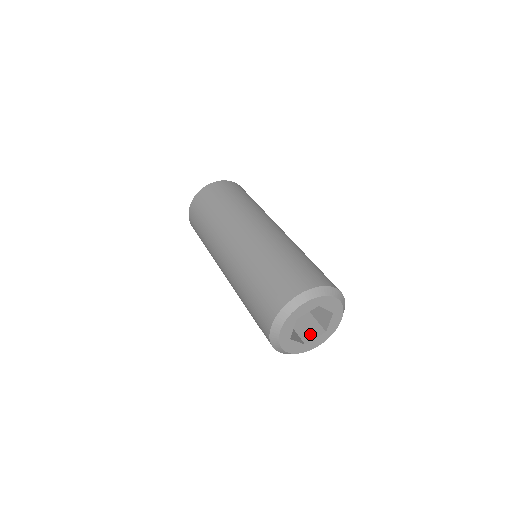
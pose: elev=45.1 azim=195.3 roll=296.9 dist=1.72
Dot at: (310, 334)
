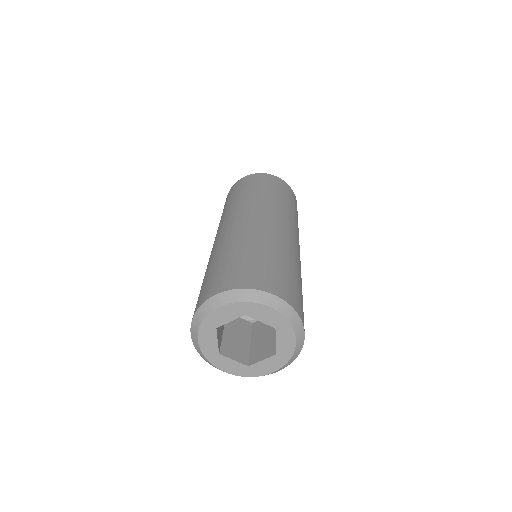
Dot at: (233, 352)
